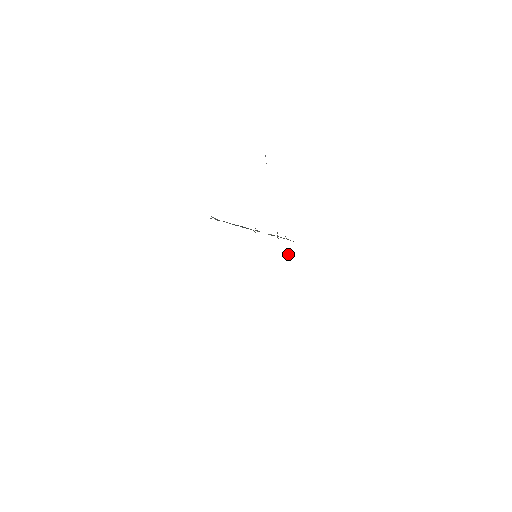
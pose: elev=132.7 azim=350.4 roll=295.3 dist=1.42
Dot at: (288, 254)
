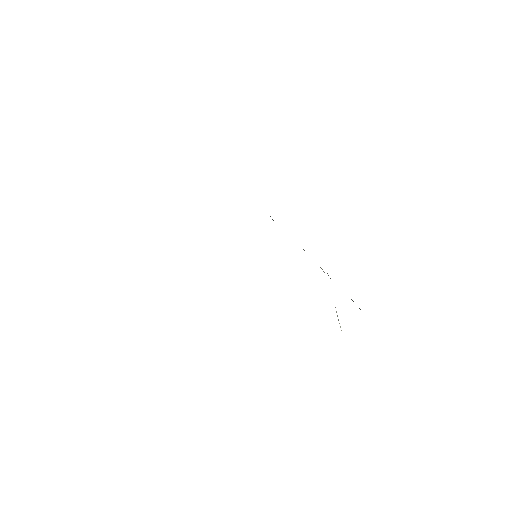
Dot at: occluded
